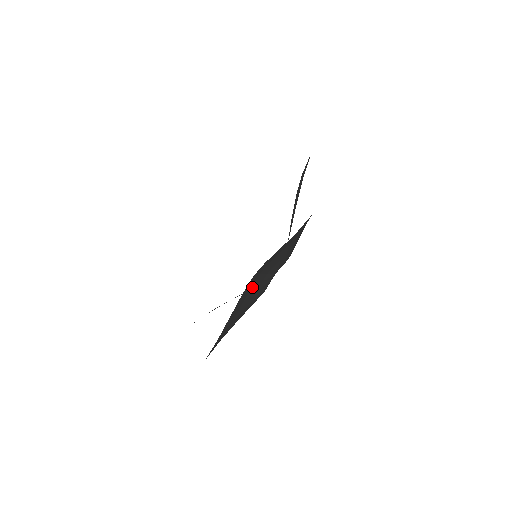
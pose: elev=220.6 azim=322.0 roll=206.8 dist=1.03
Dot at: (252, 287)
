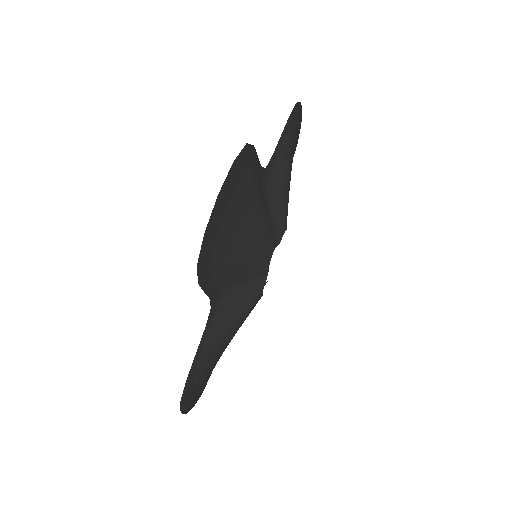
Dot at: (232, 302)
